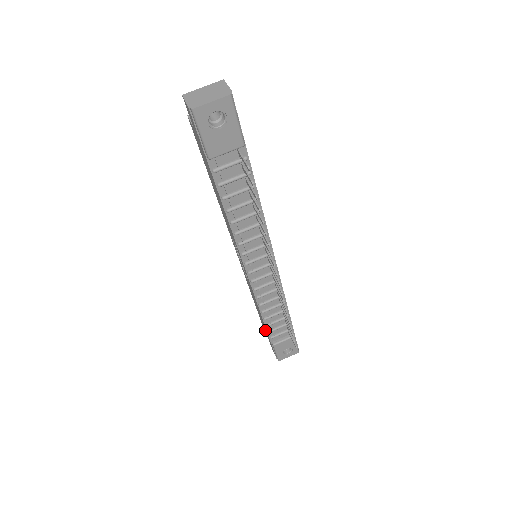
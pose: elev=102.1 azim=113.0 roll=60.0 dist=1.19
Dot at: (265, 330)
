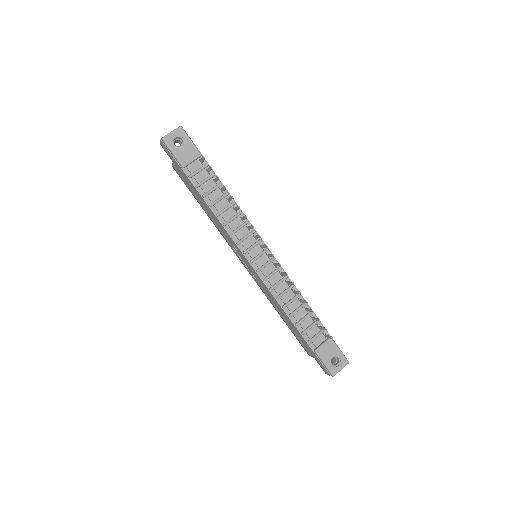
Dot at: (306, 347)
